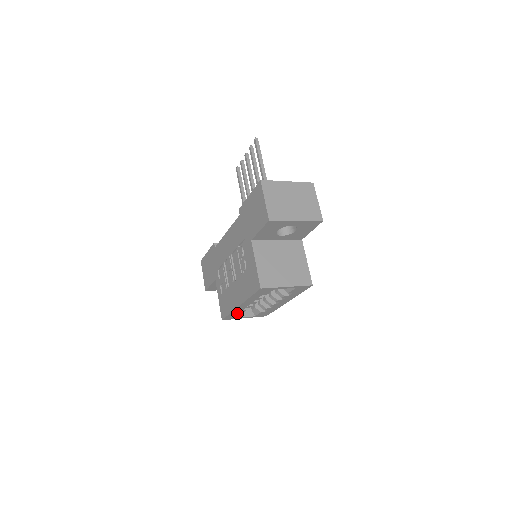
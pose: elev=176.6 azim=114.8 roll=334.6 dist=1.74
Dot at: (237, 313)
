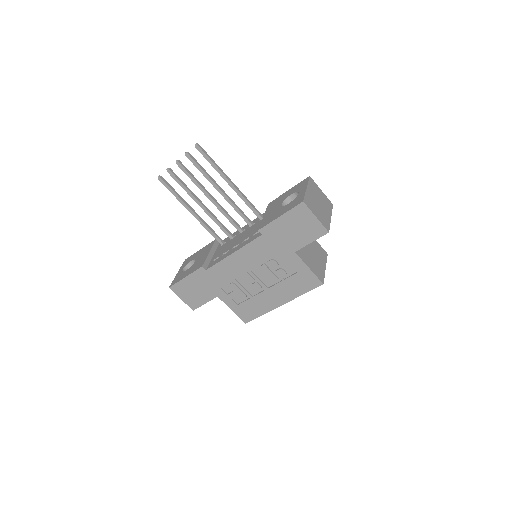
Dot at: occluded
